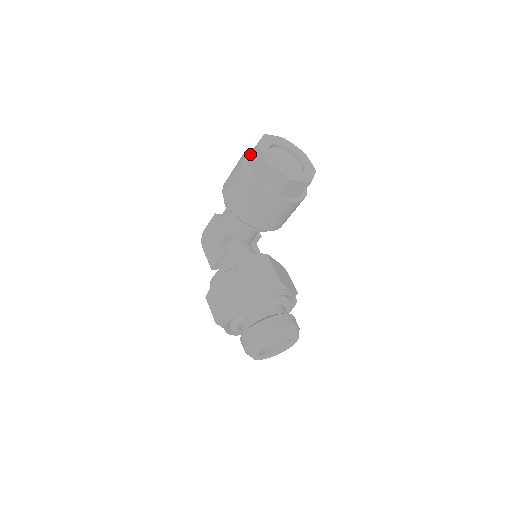
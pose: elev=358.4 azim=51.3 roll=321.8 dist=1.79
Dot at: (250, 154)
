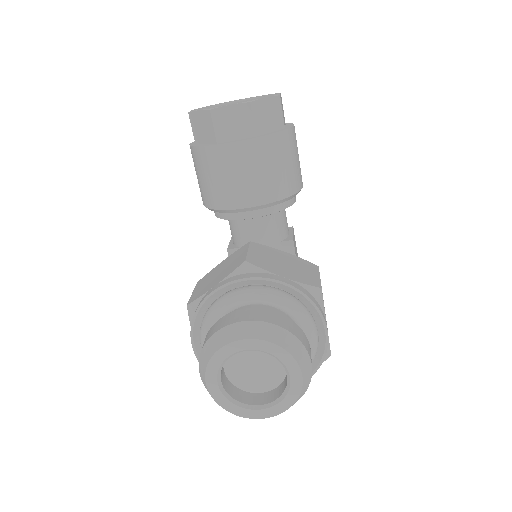
Dot at: occluded
